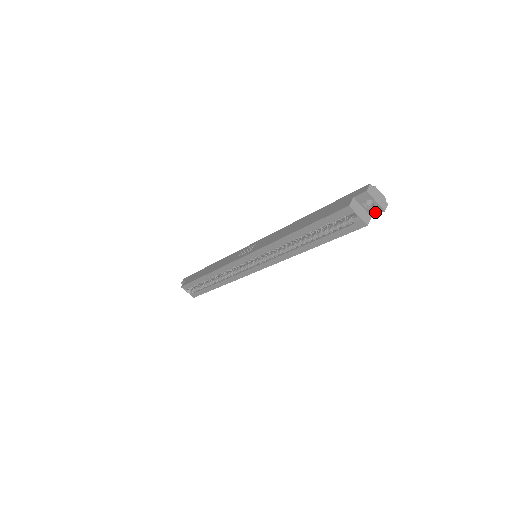
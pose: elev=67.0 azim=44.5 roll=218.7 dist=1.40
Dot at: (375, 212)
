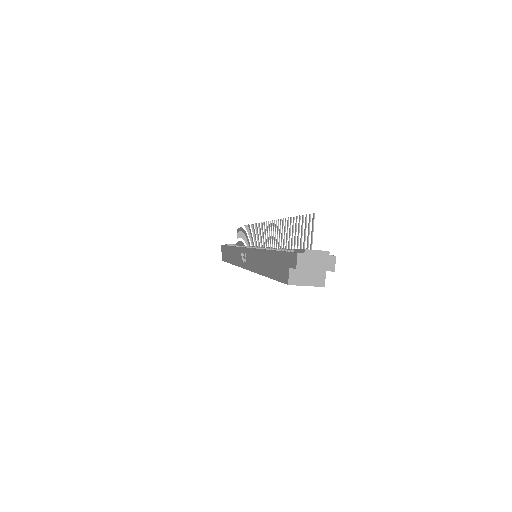
Dot at: occluded
